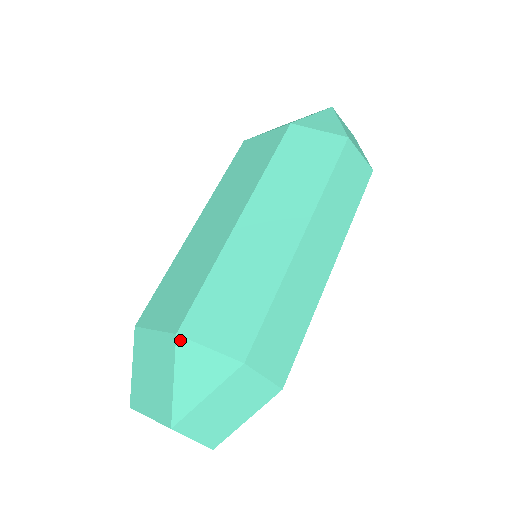
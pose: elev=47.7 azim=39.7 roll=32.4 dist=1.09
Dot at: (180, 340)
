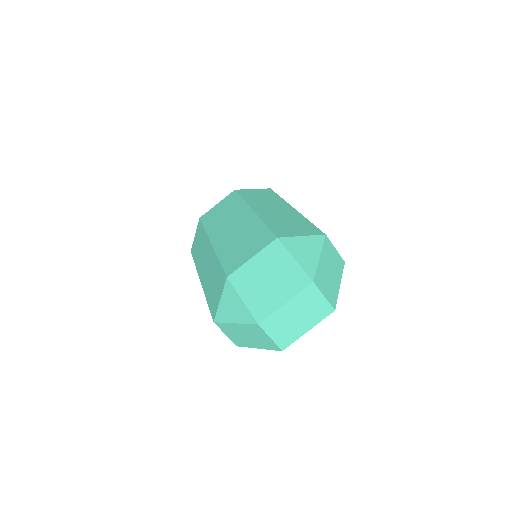
Dot at: (282, 239)
